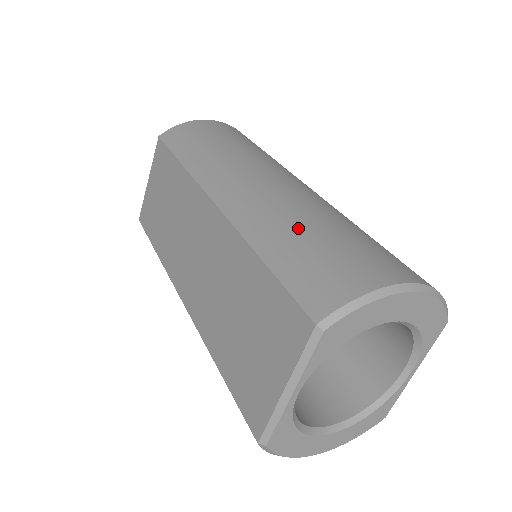
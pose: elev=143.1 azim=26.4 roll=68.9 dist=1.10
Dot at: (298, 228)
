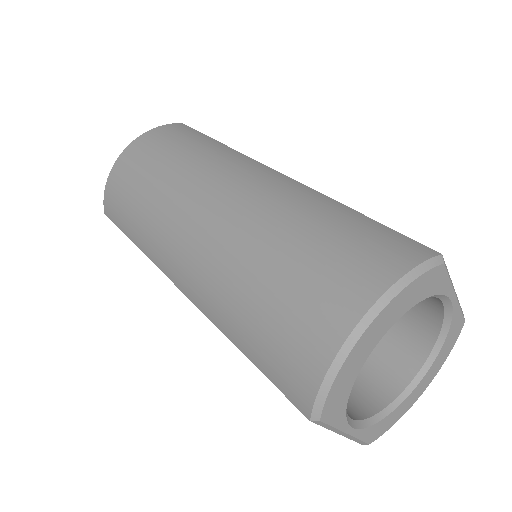
Dot at: (243, 301)
